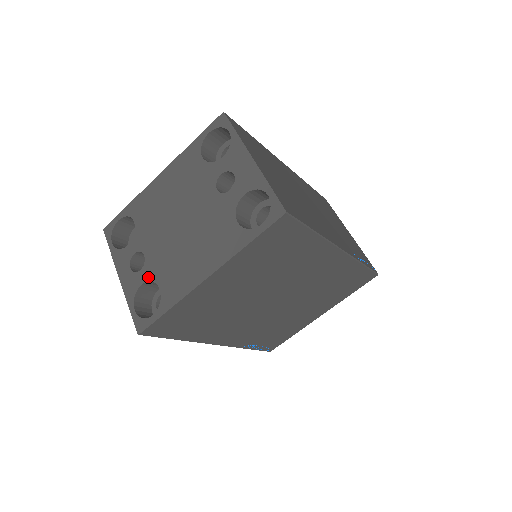
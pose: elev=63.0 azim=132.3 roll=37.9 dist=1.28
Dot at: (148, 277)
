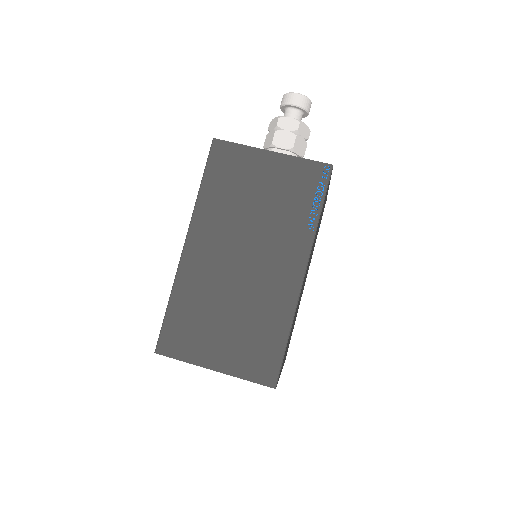
Dot at: occluded
